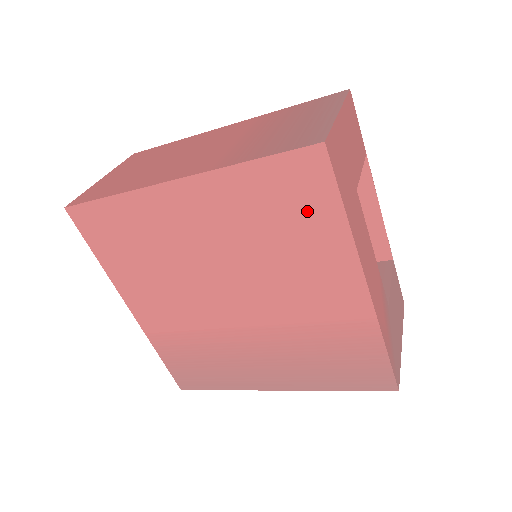
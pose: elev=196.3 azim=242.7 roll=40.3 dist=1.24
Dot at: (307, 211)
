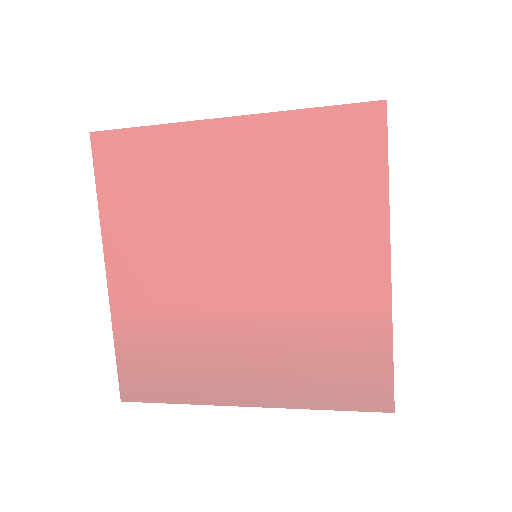
Dot at: (351, 168)
